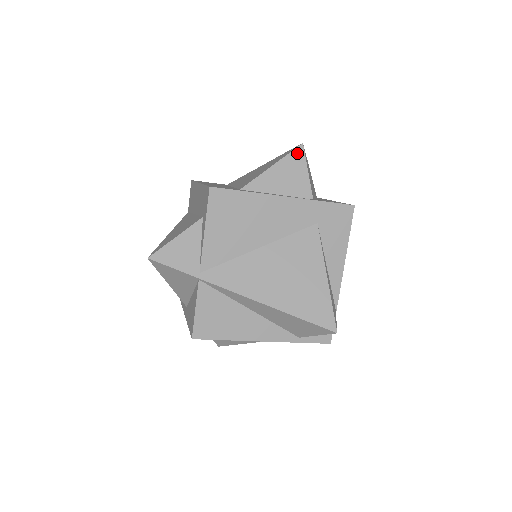
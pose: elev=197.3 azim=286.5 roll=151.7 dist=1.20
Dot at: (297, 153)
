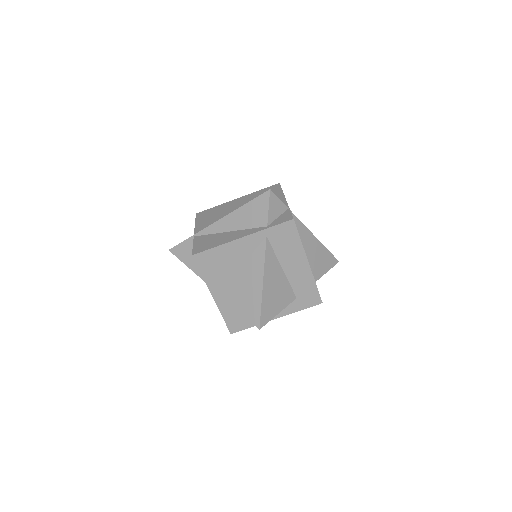
Dot at: occluded
